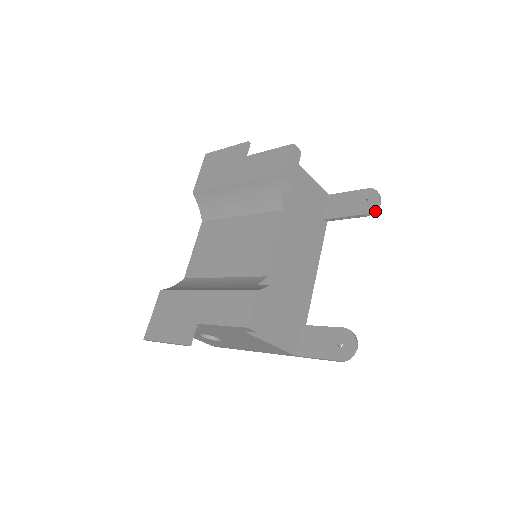
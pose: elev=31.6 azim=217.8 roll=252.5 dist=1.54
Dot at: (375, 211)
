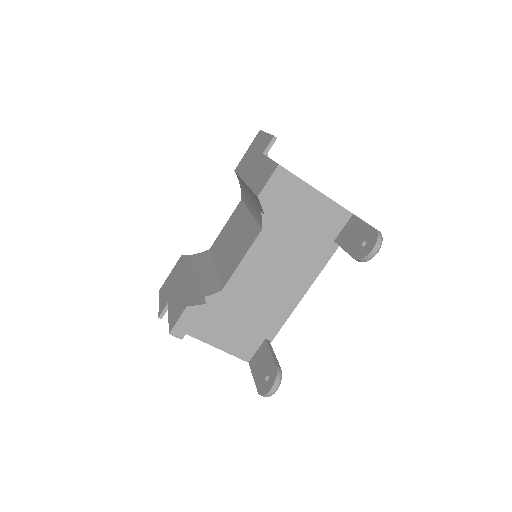
Dot at: (366, 260)
